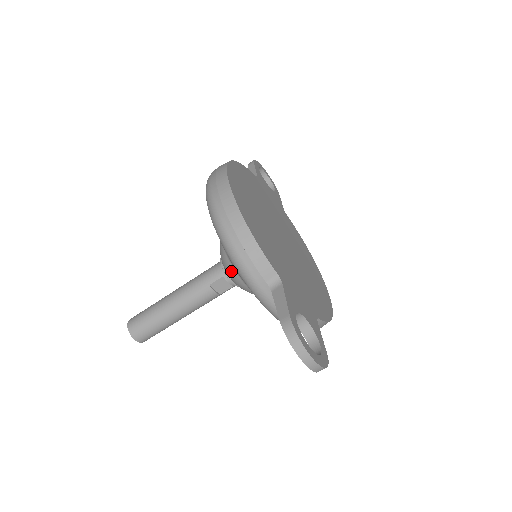
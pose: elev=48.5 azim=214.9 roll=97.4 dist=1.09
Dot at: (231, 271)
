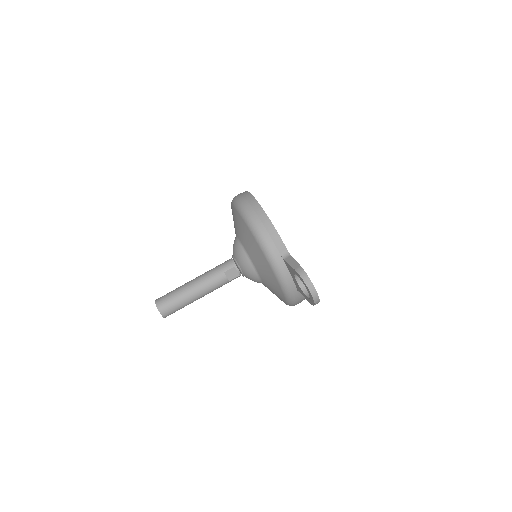
Dot at: (245, 259)
